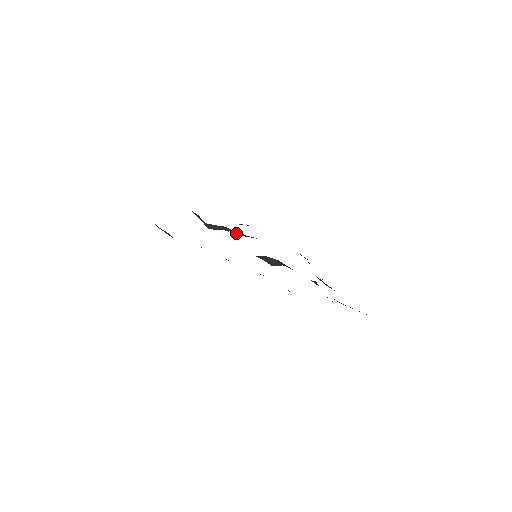
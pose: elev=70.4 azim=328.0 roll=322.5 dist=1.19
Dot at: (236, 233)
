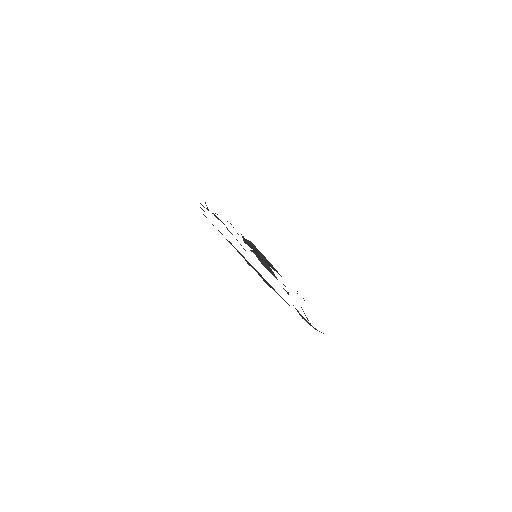
Dot at: occluded
